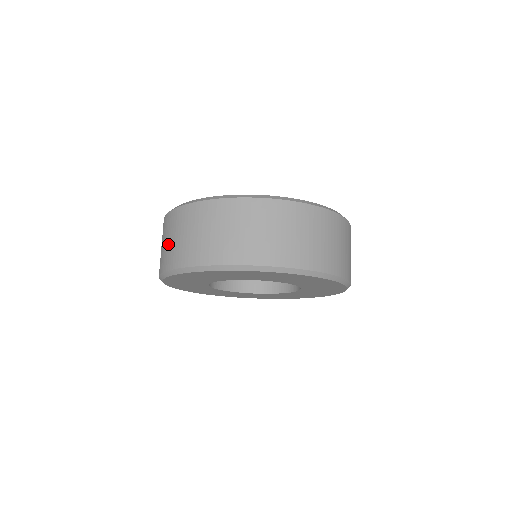
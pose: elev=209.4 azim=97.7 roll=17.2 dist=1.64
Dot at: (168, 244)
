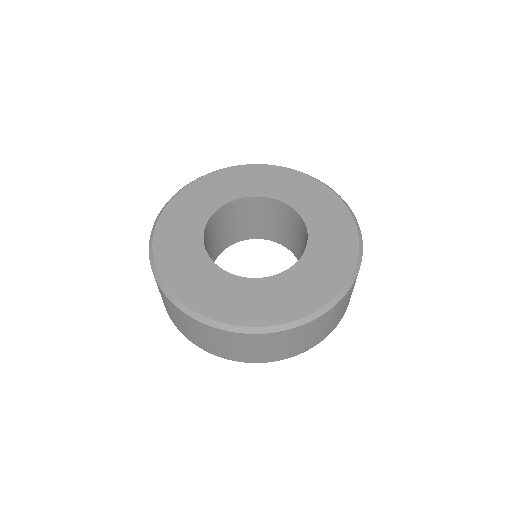
Dot at: occluded
